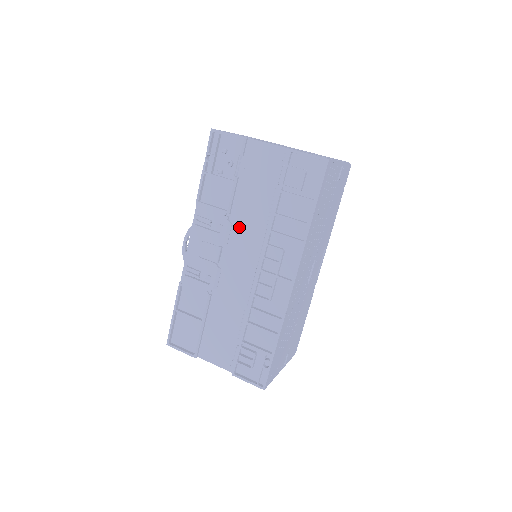
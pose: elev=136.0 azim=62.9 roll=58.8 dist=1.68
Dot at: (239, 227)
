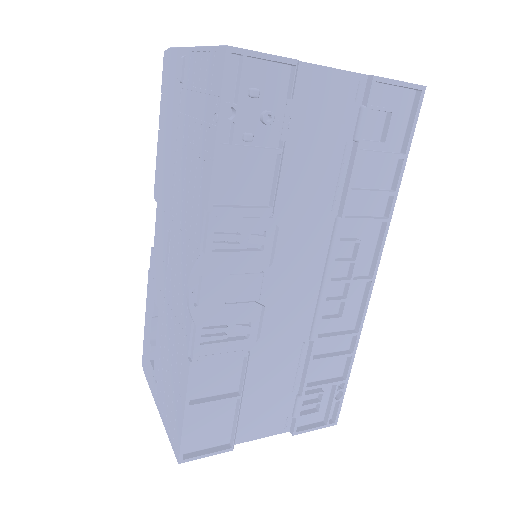
Dot at: (288, 228)
